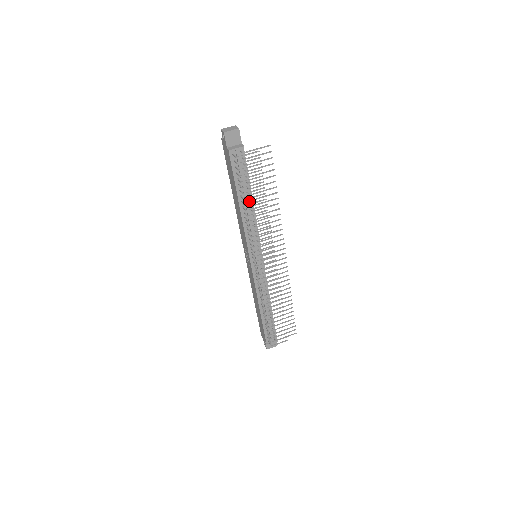
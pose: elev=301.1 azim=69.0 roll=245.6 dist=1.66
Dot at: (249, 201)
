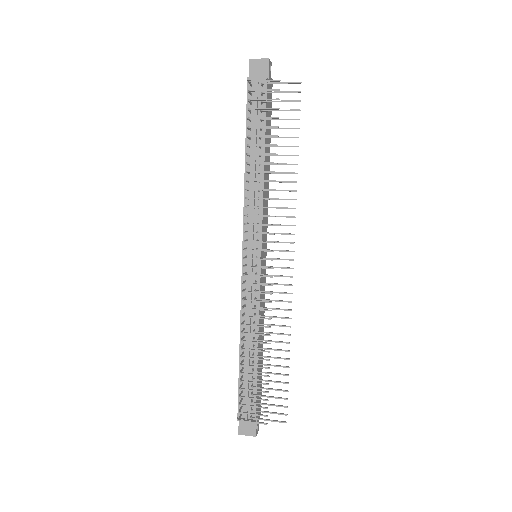
Dot at: (259, 159)
